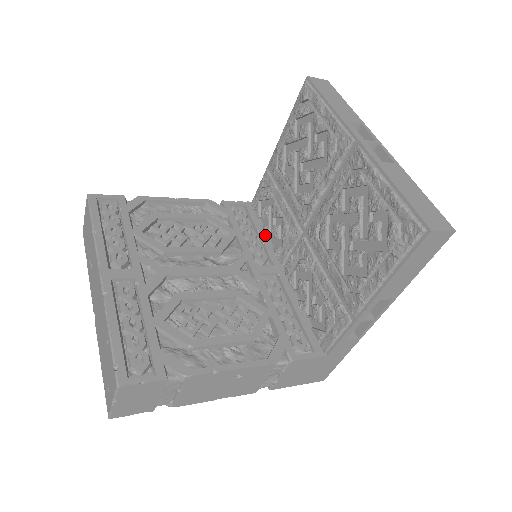
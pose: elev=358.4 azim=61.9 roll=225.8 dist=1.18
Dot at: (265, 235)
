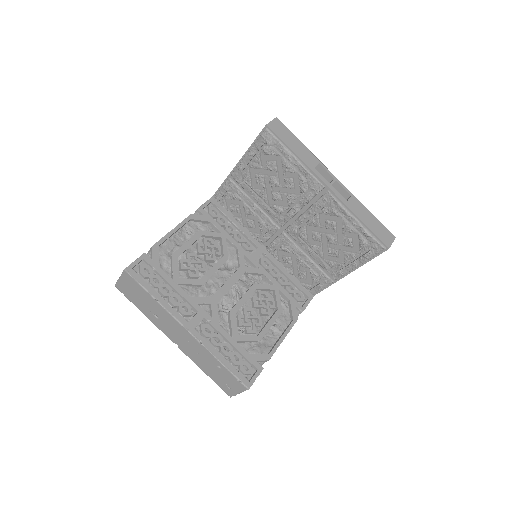
Dot at: (239, 224)
